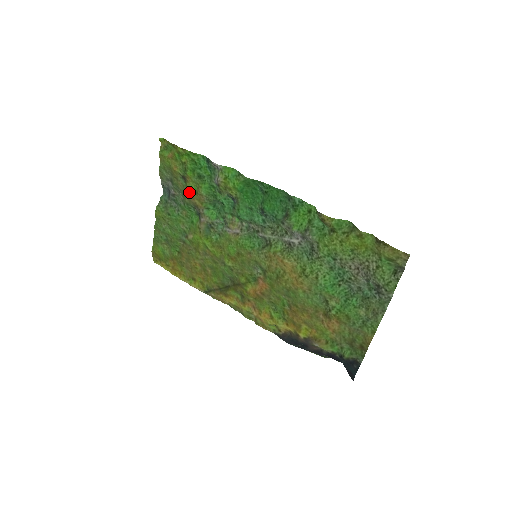
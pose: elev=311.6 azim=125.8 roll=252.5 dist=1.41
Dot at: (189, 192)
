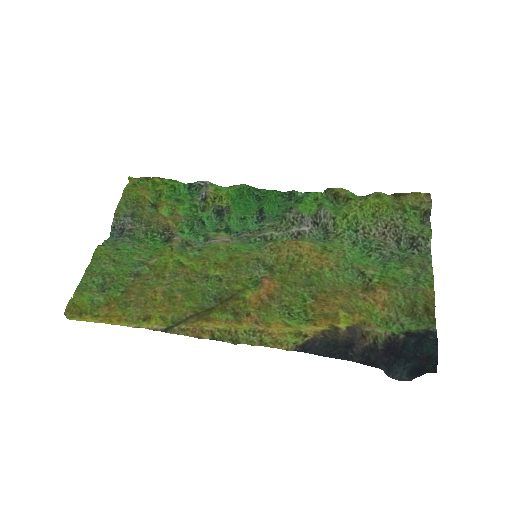
Dot at: (160, 215)
